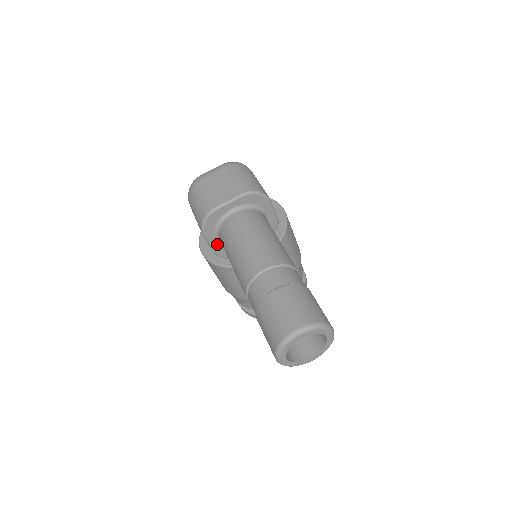
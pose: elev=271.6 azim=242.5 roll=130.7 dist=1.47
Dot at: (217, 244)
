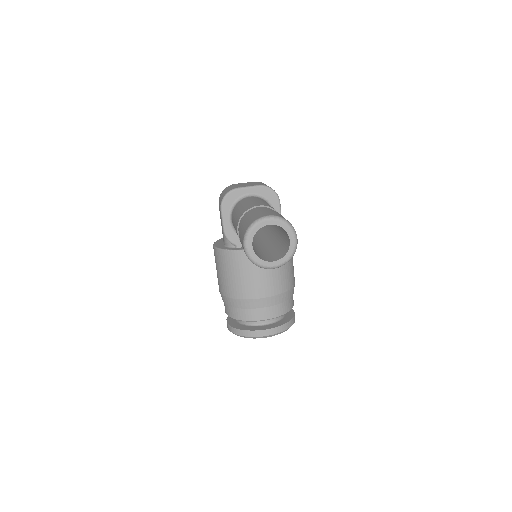
Dot at: (229, 223)
